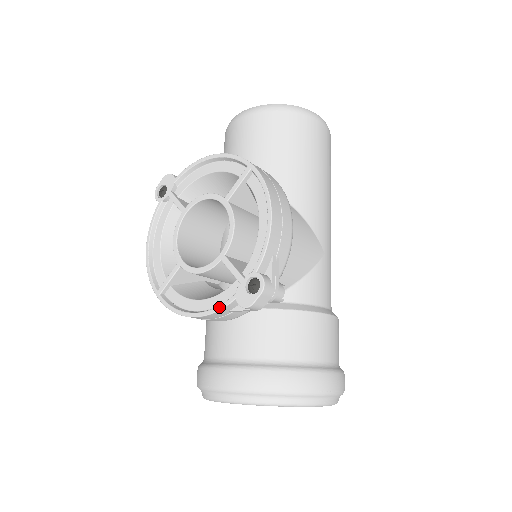
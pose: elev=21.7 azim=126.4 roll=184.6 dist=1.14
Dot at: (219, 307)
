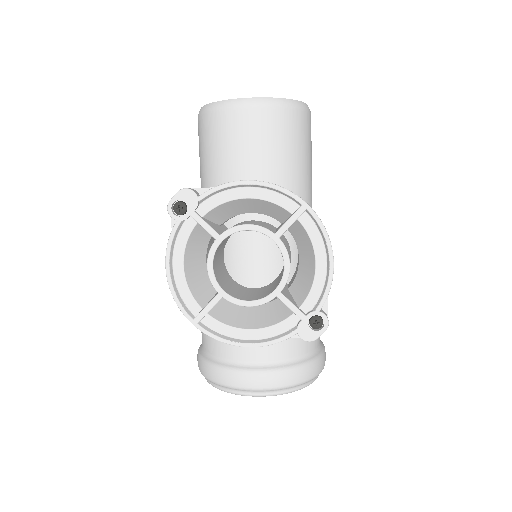
Dot at: (279, 340)
